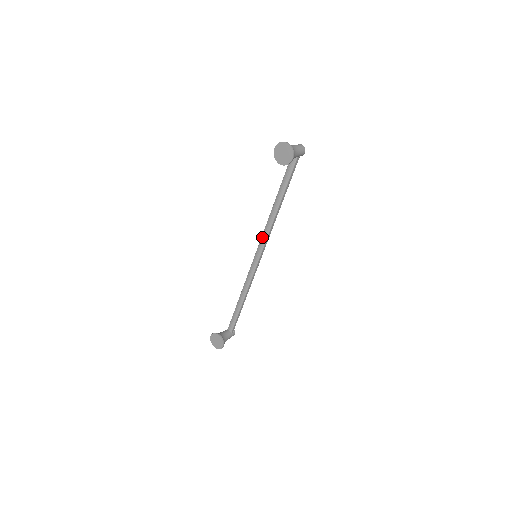
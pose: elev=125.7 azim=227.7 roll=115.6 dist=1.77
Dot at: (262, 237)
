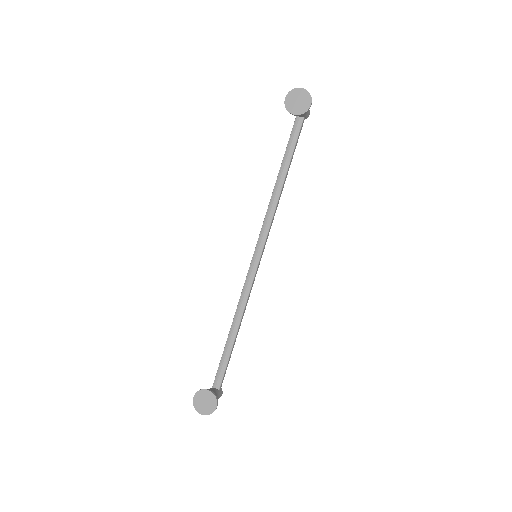
Dot at: (262, 228)
